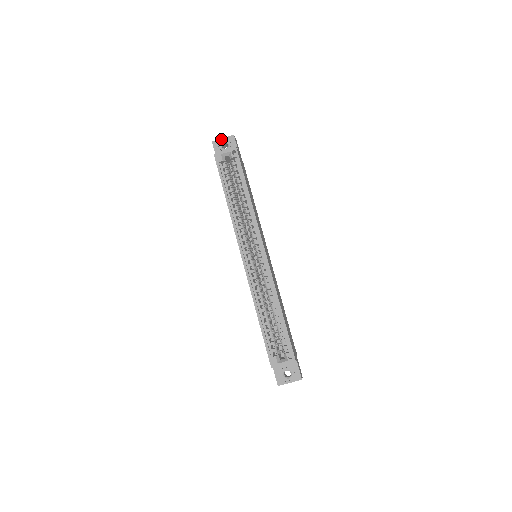
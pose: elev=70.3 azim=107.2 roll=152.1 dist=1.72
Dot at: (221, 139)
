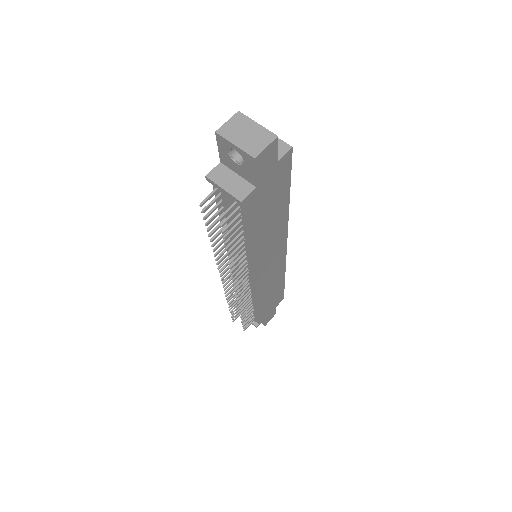
Dot at: occluded
